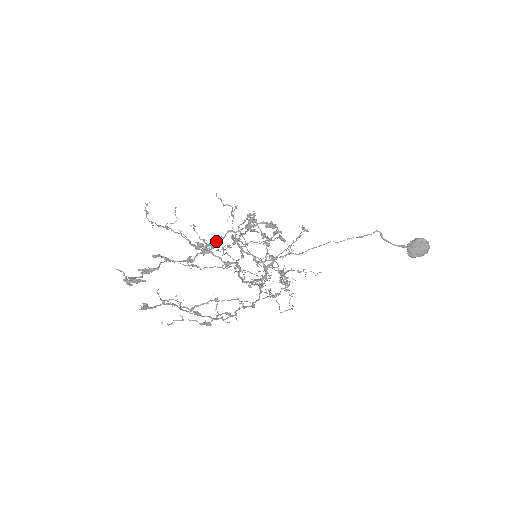
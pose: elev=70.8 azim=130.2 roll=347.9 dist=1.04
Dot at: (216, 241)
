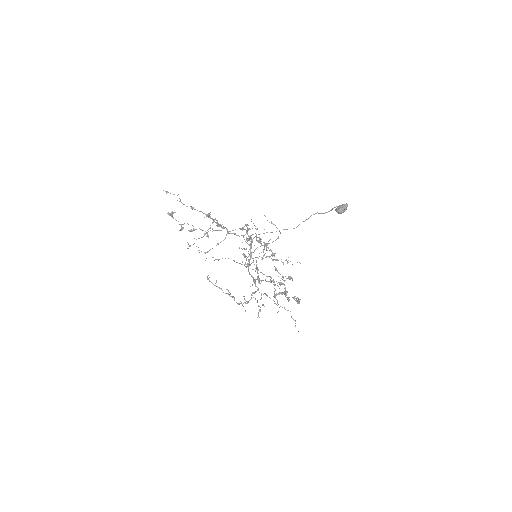
Dot at: occluded
